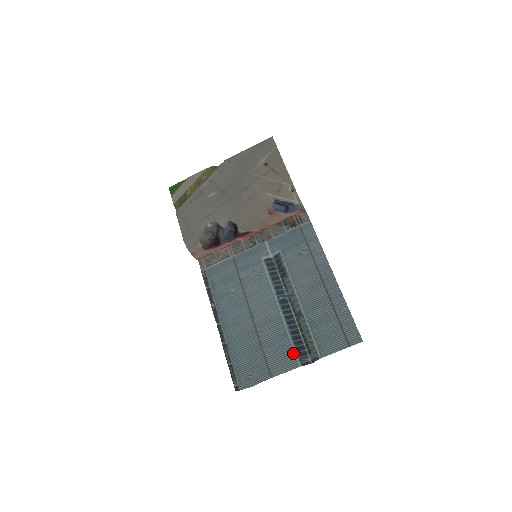
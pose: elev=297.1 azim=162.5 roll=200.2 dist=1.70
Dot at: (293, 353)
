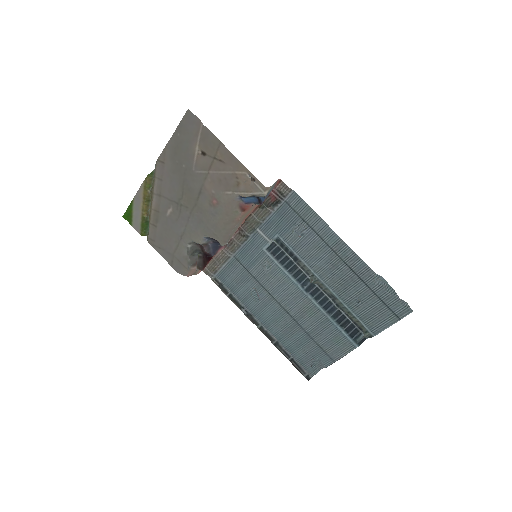
Dot at: (344, 337)
